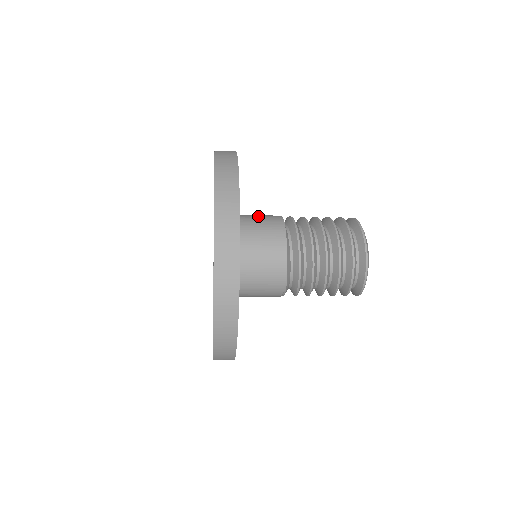
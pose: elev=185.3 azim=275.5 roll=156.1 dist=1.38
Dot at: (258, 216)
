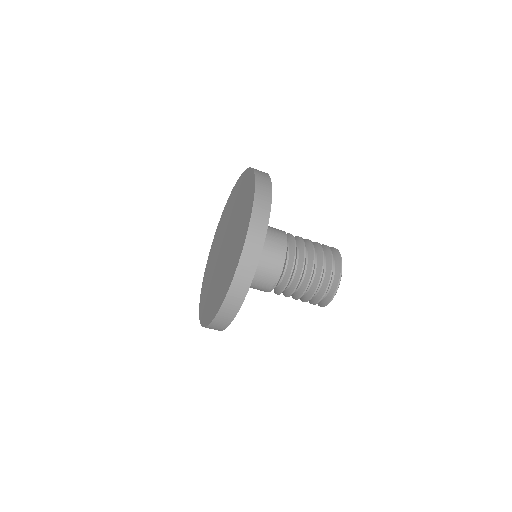
Dot at: occluded
